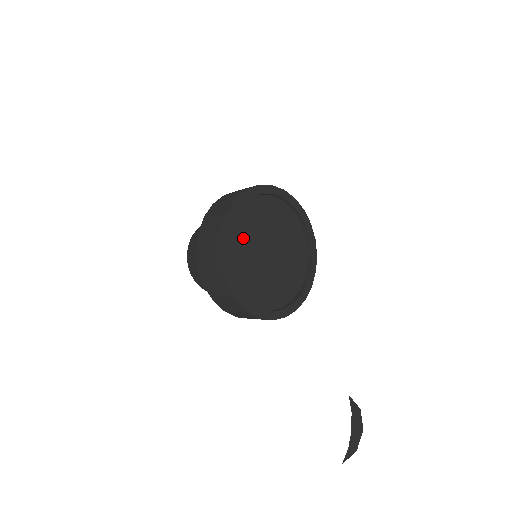
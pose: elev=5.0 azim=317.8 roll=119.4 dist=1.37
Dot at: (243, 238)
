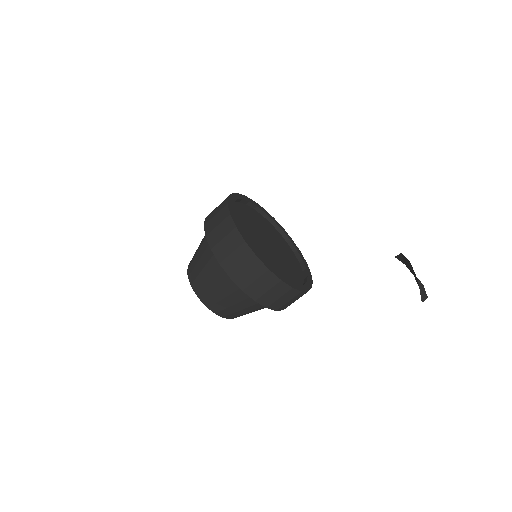
Dot at: (245, 223)
